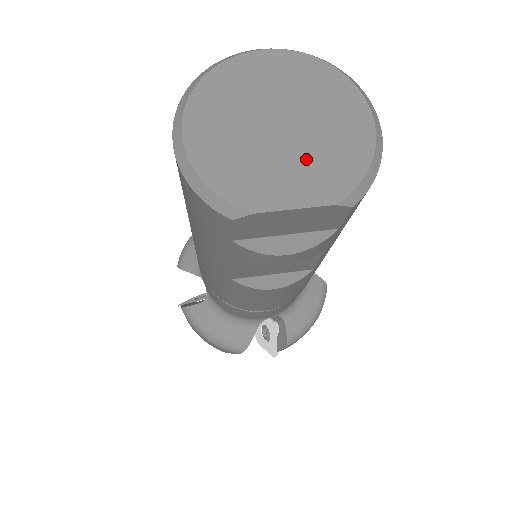
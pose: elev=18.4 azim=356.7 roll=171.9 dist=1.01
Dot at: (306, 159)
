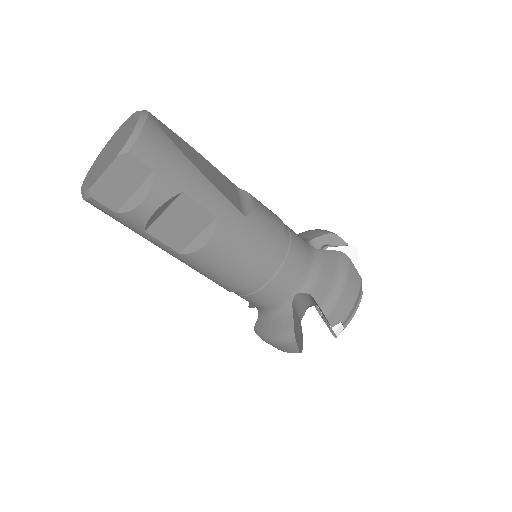
Dot at: (114, 152)
